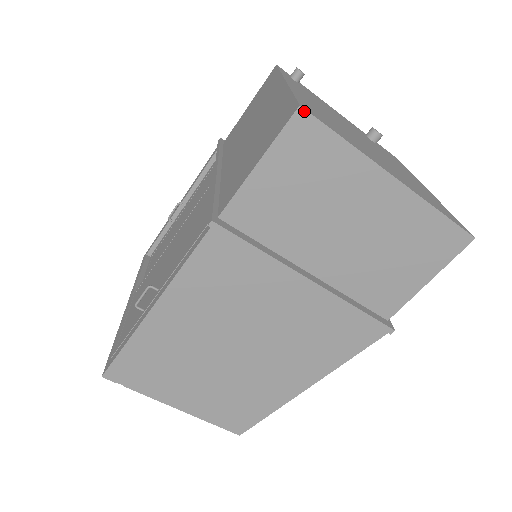
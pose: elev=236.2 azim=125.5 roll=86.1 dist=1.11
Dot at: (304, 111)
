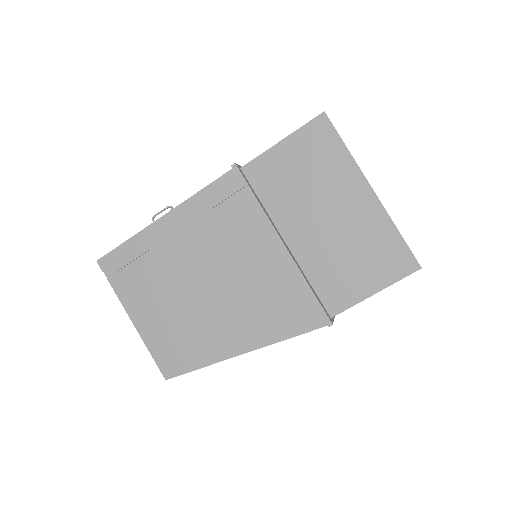
Dot at: (326, 116)
